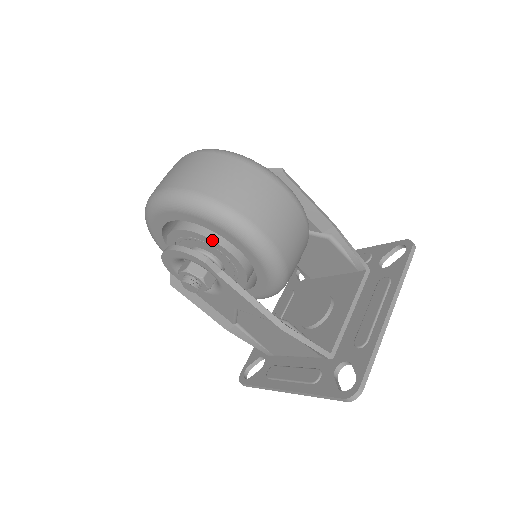
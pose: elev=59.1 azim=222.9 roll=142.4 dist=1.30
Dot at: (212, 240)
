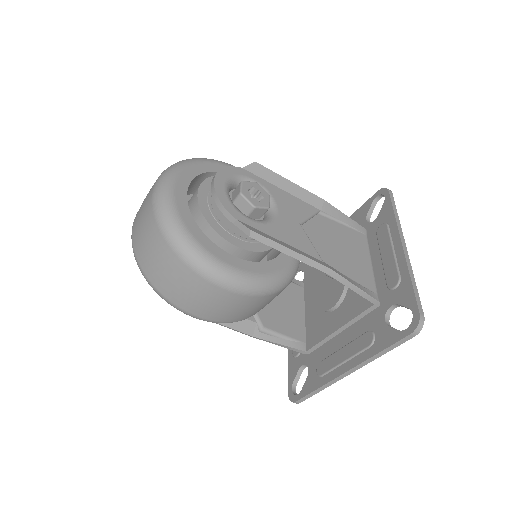
Dot at: occluded
